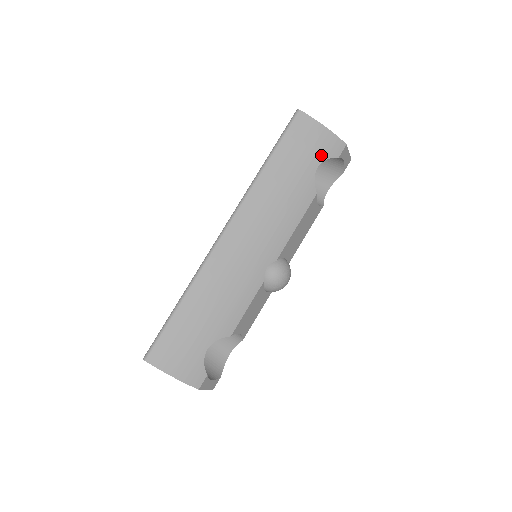
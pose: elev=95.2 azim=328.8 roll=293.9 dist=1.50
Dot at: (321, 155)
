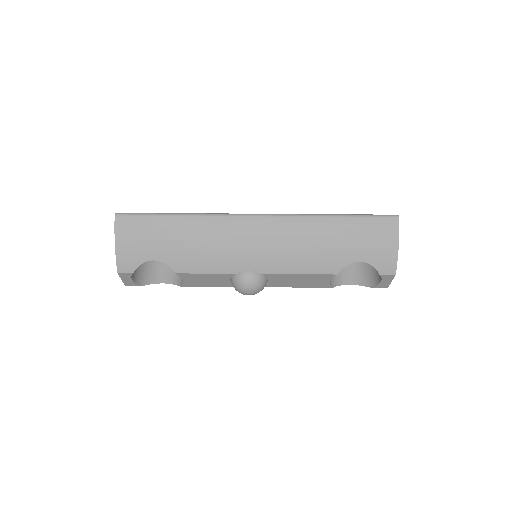
Dot at: (372, 258)
